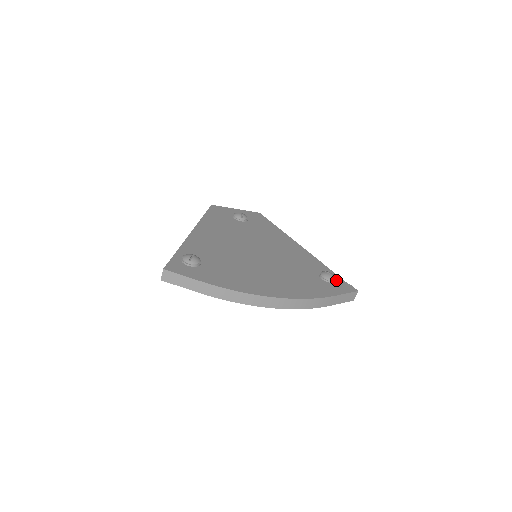
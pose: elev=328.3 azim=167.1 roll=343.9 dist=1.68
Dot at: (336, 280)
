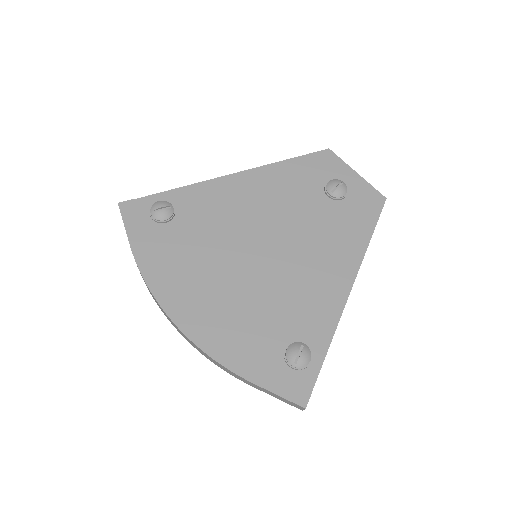
Dot at: (304, 368)
